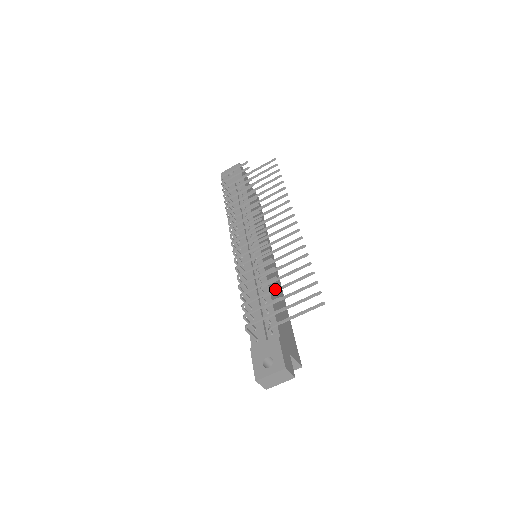
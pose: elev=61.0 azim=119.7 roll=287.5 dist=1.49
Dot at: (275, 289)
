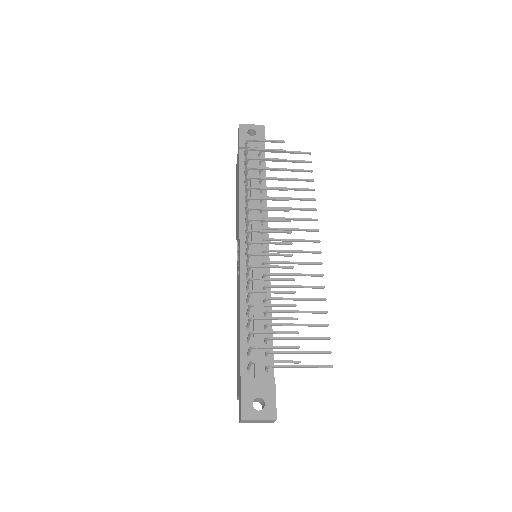
Dot at: (294, 333)
